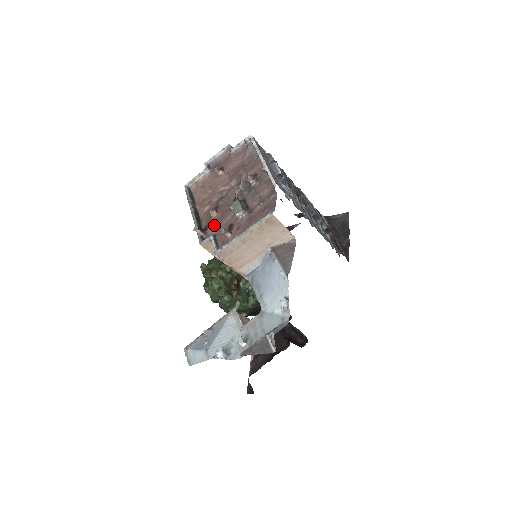
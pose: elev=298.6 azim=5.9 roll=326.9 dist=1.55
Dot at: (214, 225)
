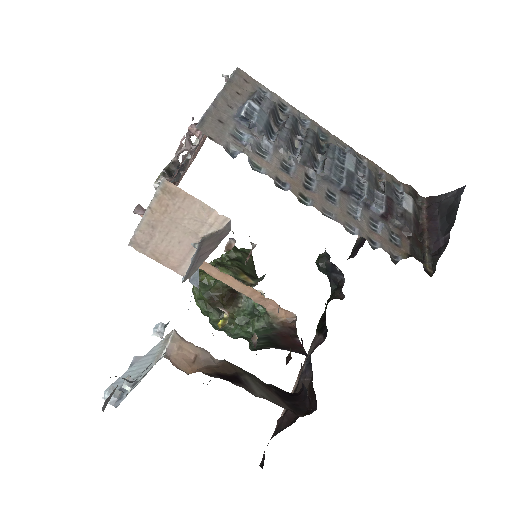
Dot at: occluded
